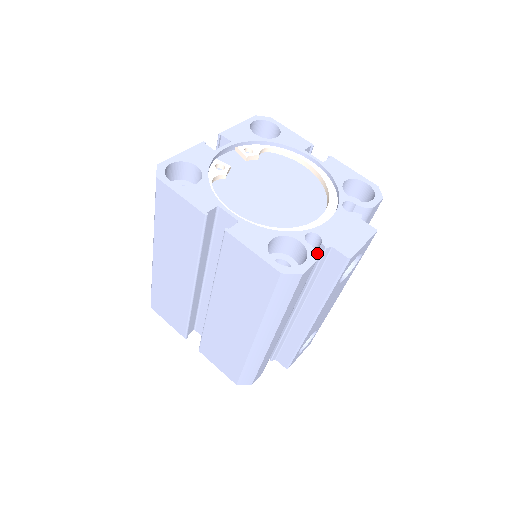
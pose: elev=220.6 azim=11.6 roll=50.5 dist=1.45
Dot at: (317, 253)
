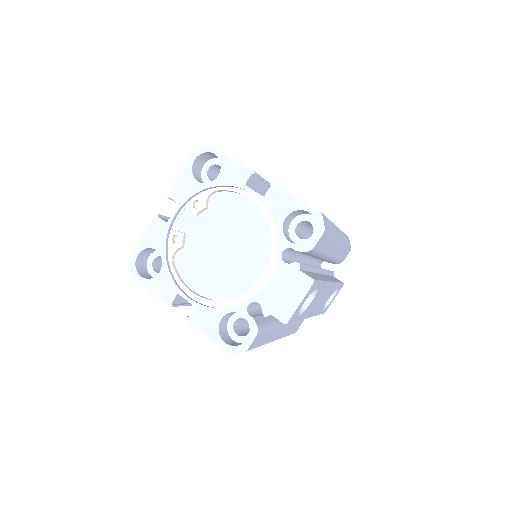
Dot at: occluded
